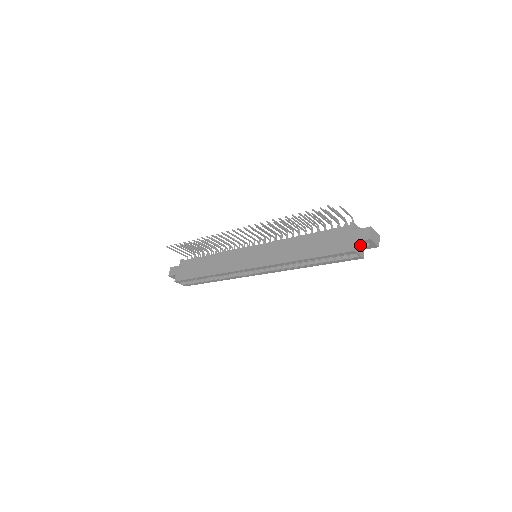
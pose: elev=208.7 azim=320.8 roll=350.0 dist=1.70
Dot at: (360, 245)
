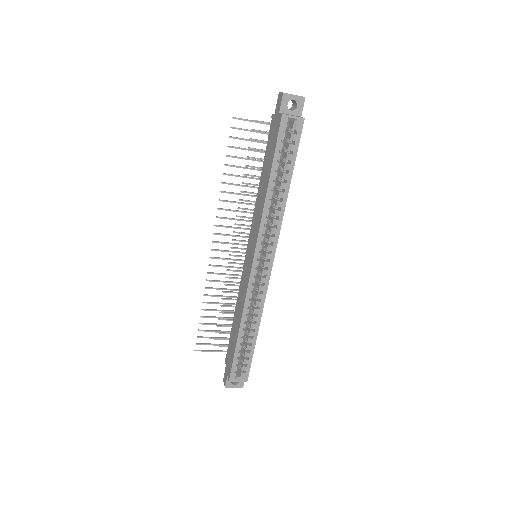
Dot at: (289, 114)
